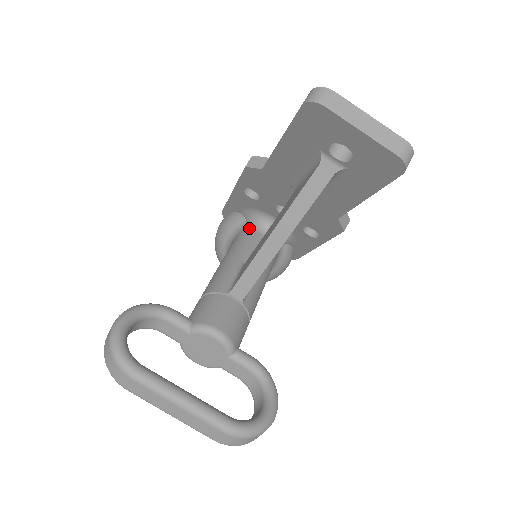
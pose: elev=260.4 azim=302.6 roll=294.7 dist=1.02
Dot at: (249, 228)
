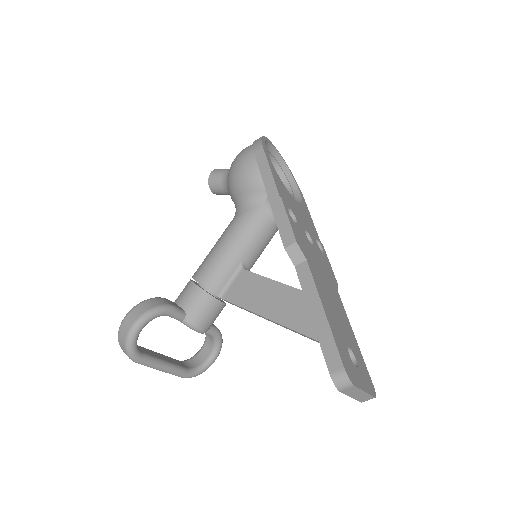
Dot at: (266, 211)
